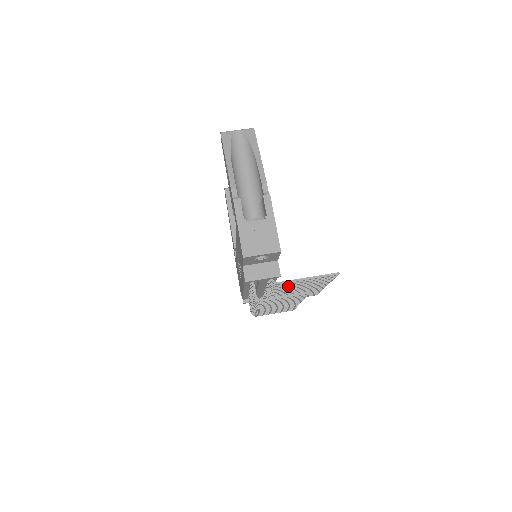
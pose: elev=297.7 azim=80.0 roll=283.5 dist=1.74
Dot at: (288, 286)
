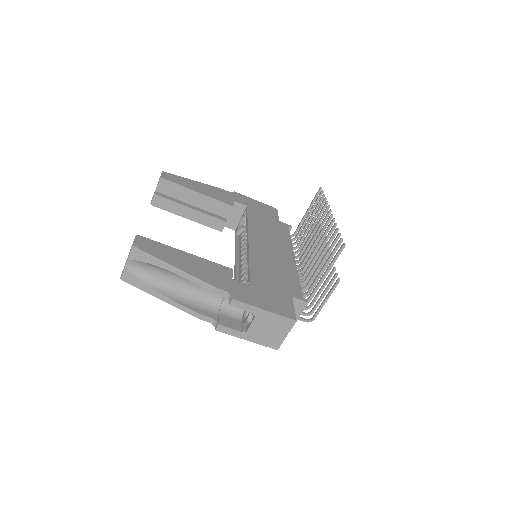
Dot at: (312, 271)
